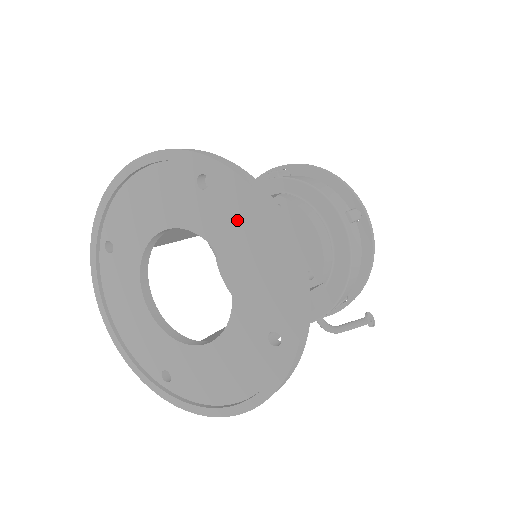
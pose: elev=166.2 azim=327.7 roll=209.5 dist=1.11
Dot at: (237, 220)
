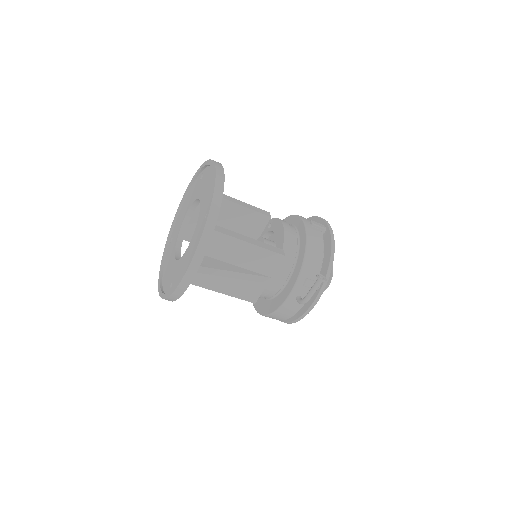
Dot at: (207, 179)
